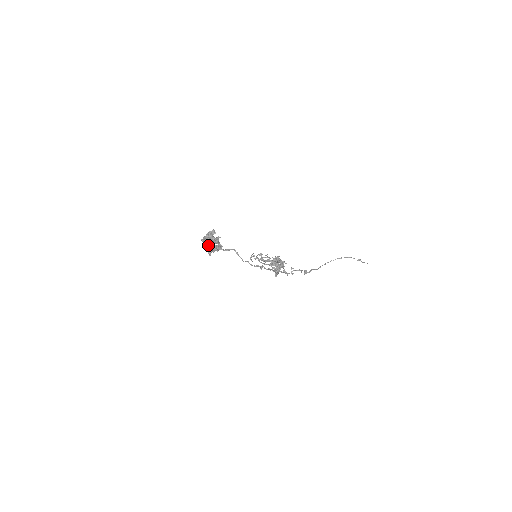
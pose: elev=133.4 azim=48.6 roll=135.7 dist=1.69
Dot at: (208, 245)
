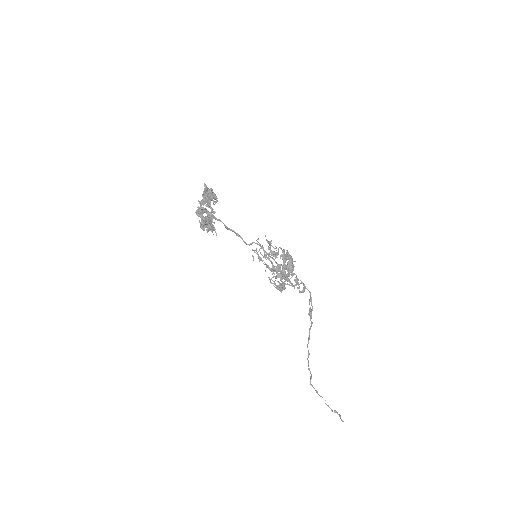
Dot at: (211, 194)
